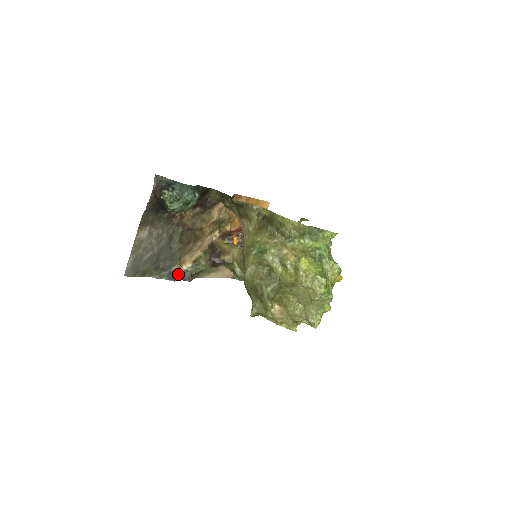
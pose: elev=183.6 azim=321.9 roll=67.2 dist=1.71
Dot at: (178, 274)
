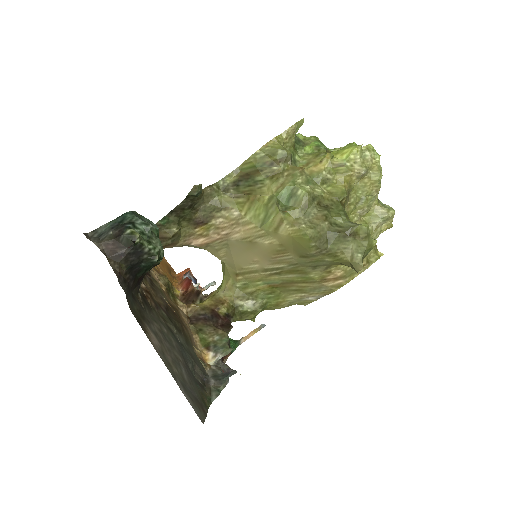
Dot at: (220, 371)
